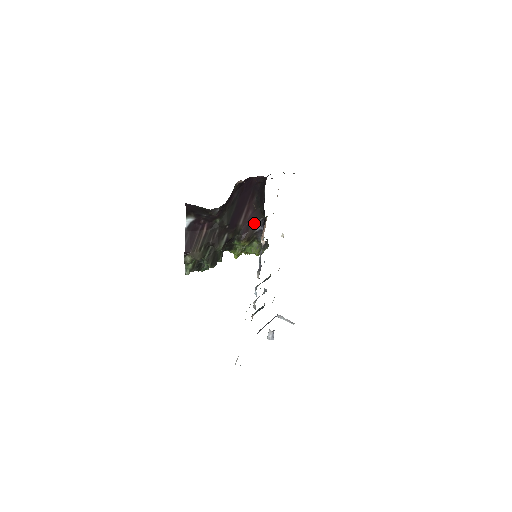
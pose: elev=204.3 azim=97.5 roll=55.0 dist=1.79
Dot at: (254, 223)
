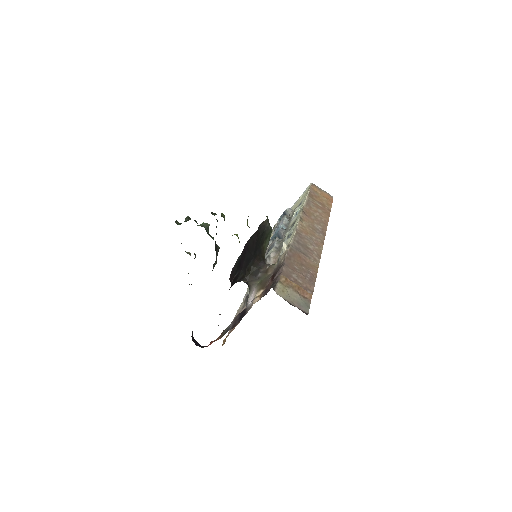
Dot at: occluded
